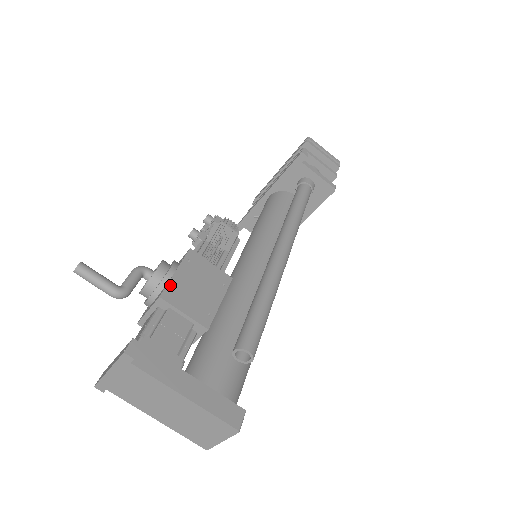
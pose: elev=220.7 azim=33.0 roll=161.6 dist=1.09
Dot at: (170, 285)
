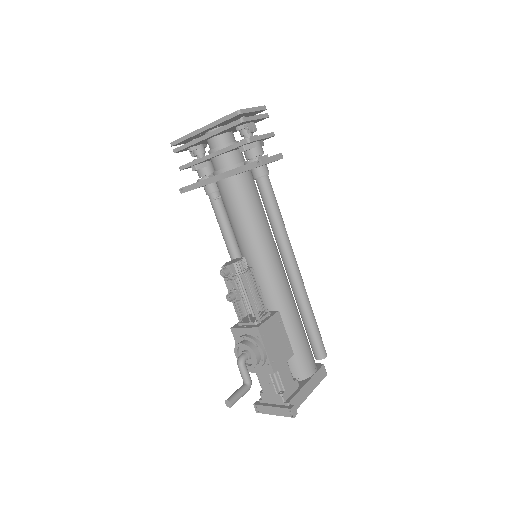
Dot at: (271, 362)
